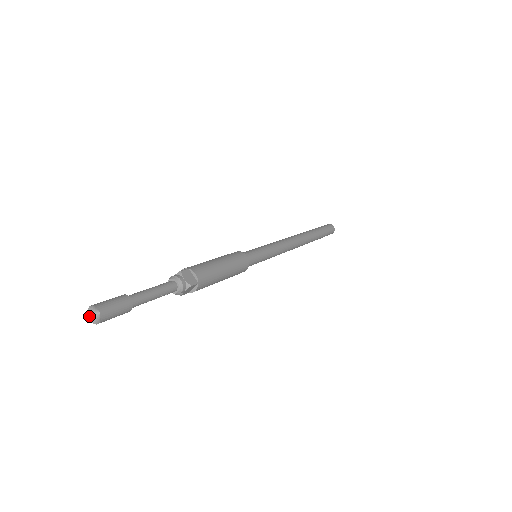
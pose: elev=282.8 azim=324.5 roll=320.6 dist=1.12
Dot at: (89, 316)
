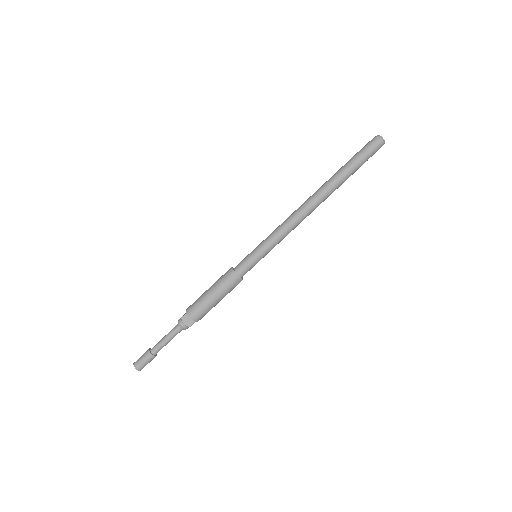
Dot at: occluded
